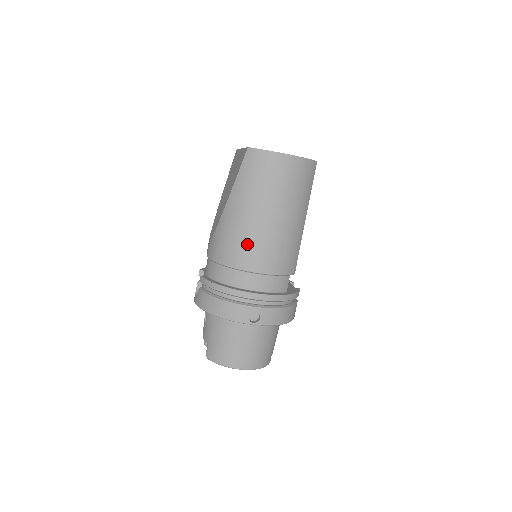
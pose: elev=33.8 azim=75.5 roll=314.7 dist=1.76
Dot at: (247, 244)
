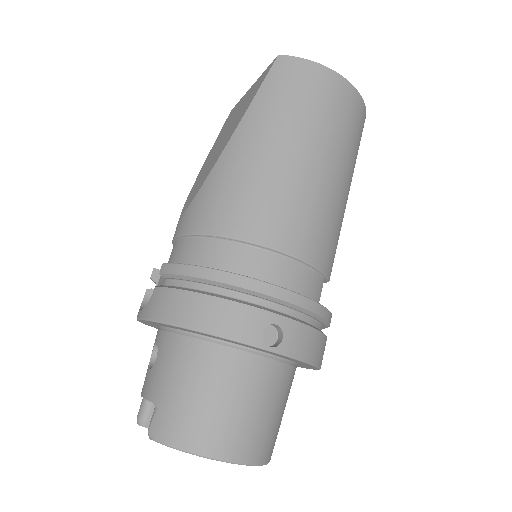
Dot at: (267, 198)
